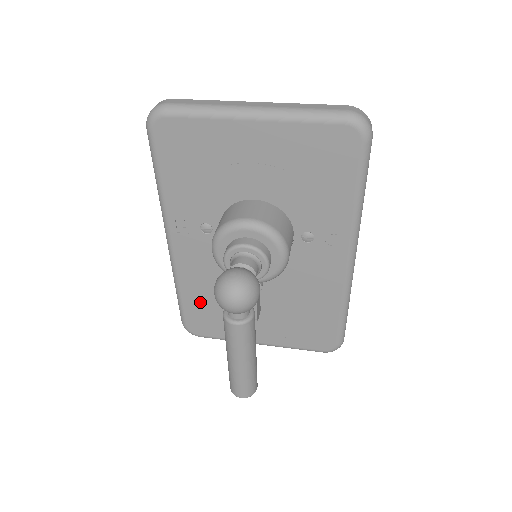
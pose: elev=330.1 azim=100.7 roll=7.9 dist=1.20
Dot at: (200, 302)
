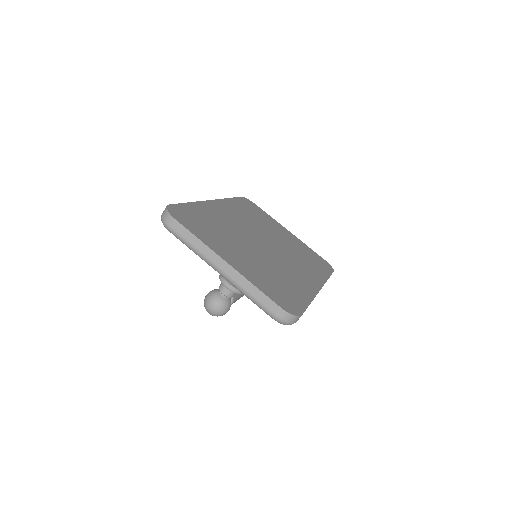
Dot at: occluded
